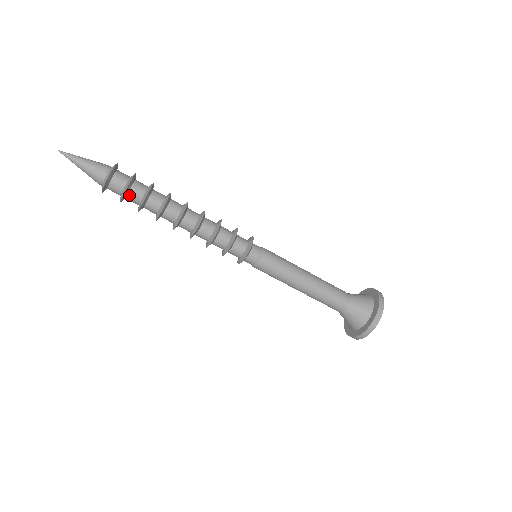
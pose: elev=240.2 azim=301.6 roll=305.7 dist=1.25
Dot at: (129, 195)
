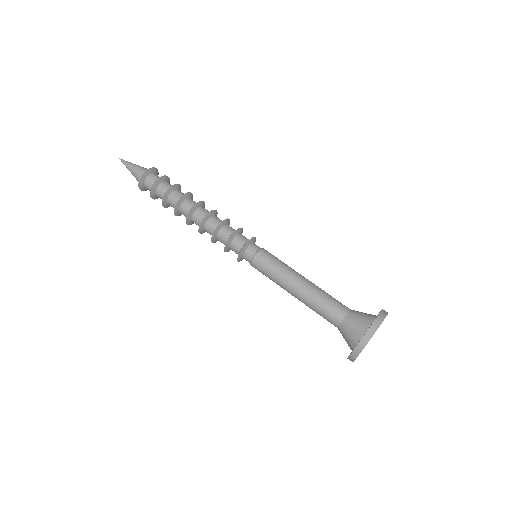
Dot at: (160, 186)
